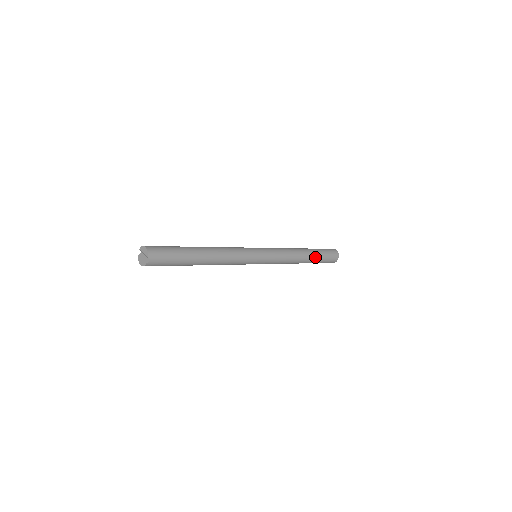
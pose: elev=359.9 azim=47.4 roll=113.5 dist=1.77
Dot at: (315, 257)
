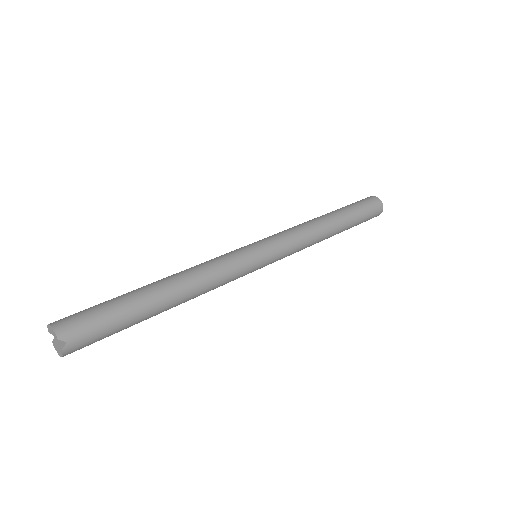
Dot at: (347, 218)
